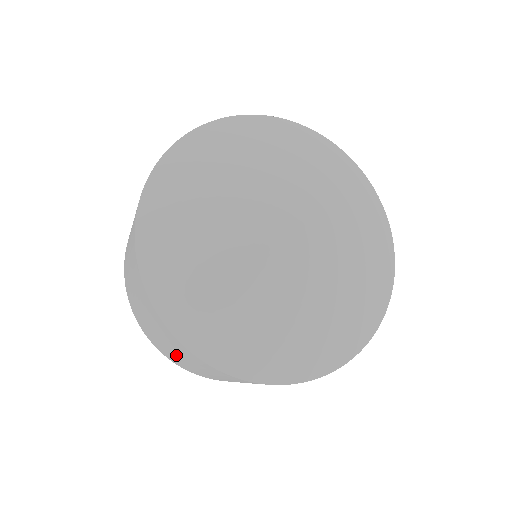
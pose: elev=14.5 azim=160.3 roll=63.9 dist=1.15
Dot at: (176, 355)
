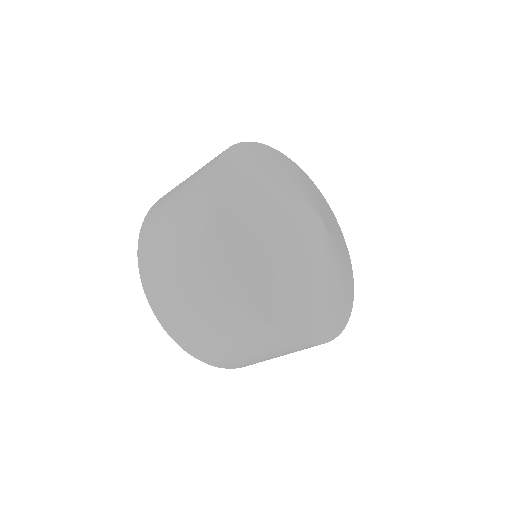
Dot at: (170, 242)
